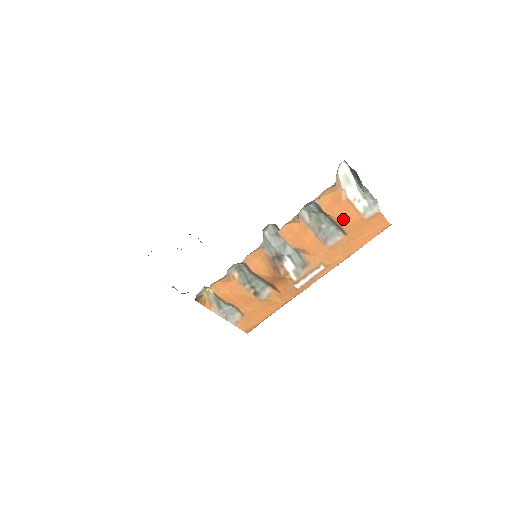
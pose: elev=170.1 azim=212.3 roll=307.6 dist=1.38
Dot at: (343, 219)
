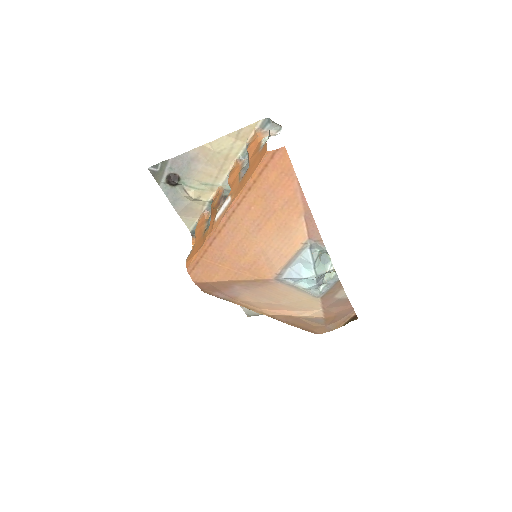
Dot at: (252, 155)
